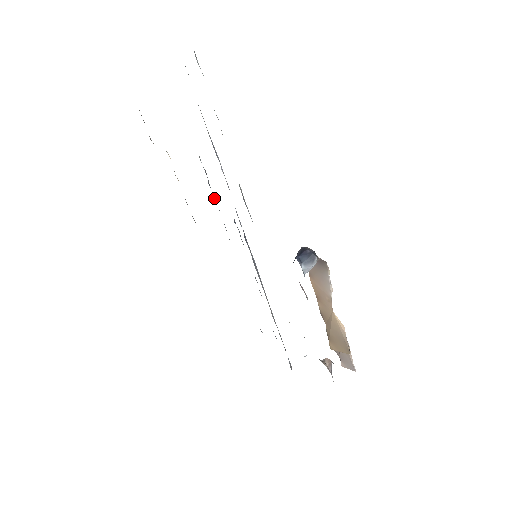
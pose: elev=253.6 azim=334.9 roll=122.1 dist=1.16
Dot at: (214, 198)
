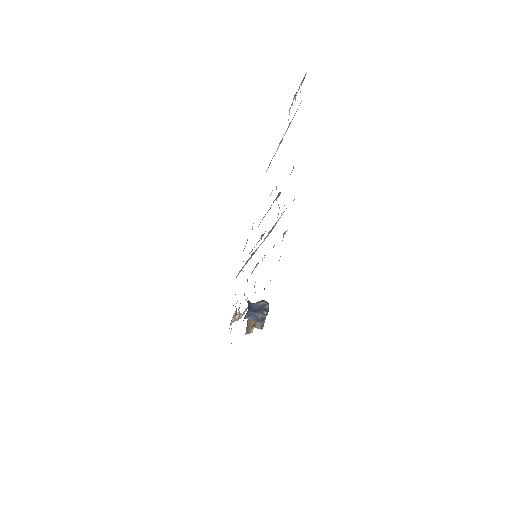
Dot at: occluded
